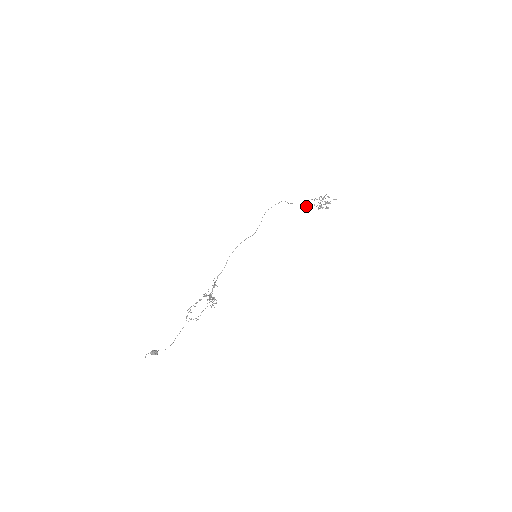
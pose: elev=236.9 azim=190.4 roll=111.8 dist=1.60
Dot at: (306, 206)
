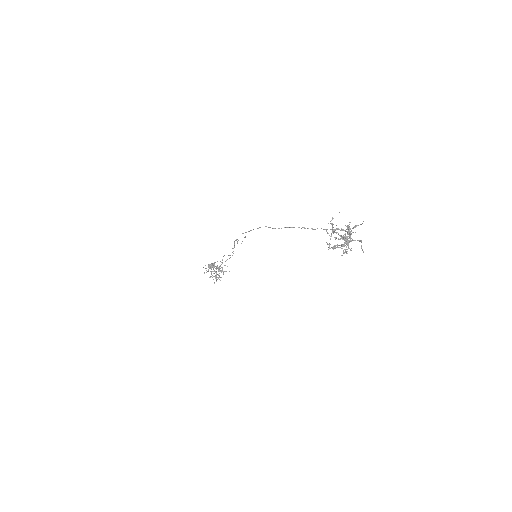
Dot at: occluded
